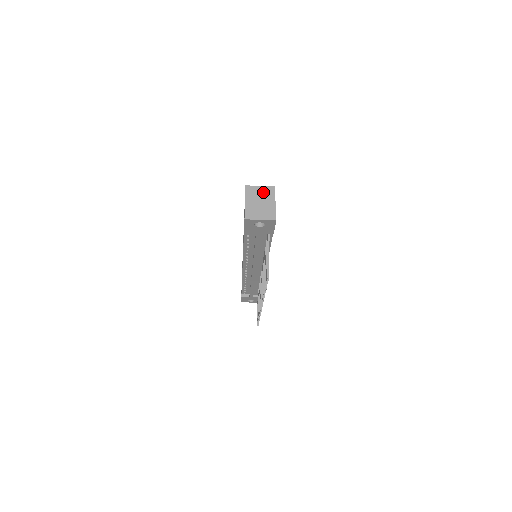
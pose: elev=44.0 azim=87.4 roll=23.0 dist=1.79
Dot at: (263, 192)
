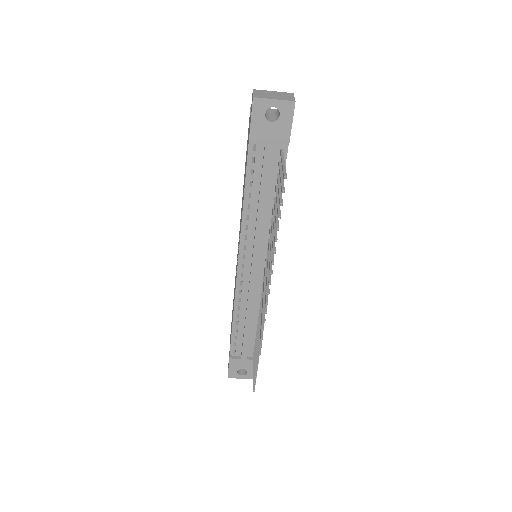
Dot at: (273, 111)
